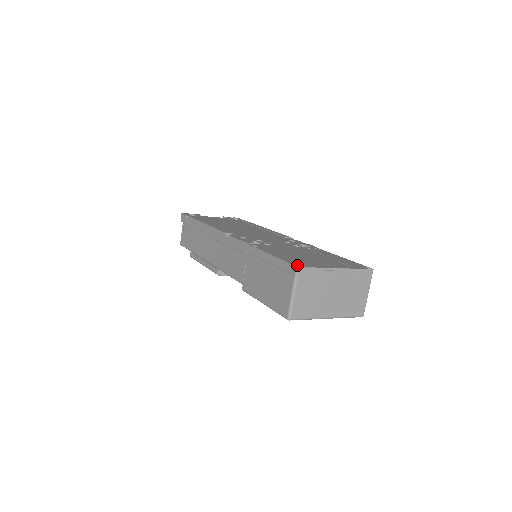
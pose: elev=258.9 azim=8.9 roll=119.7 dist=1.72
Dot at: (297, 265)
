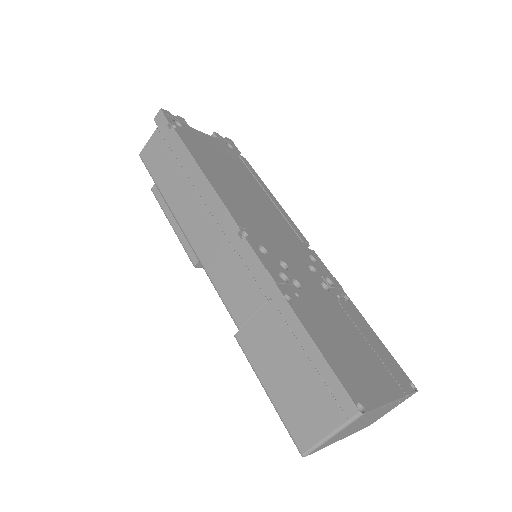
Dot at: (358, 403)
